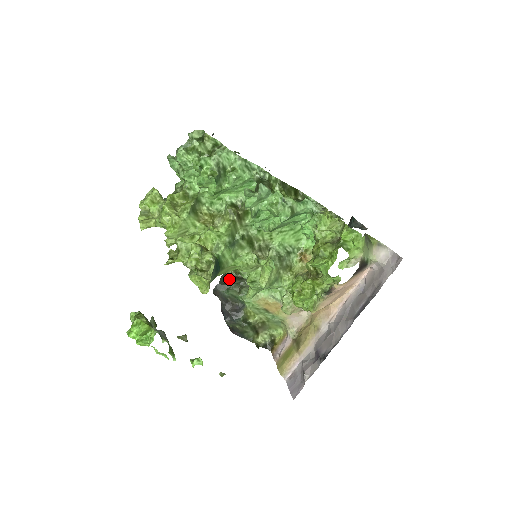
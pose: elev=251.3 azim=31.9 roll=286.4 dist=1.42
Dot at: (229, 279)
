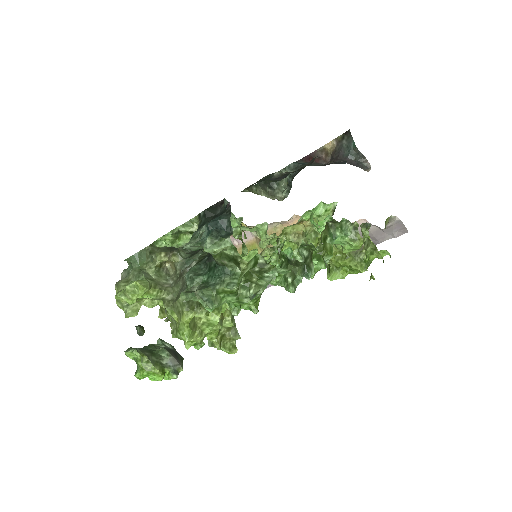
Dot at: occluded
